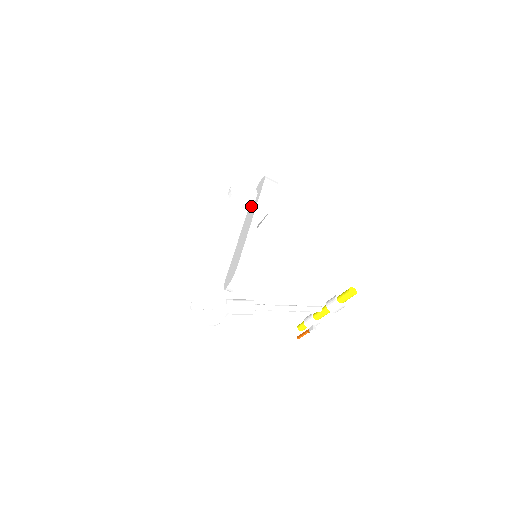
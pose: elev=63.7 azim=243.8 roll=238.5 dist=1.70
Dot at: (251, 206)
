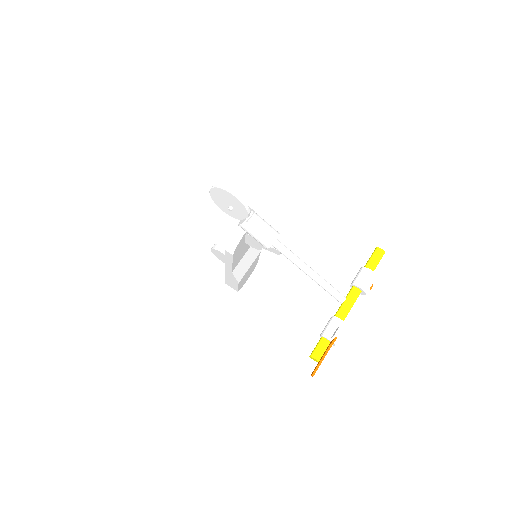
Dot at: occluded
